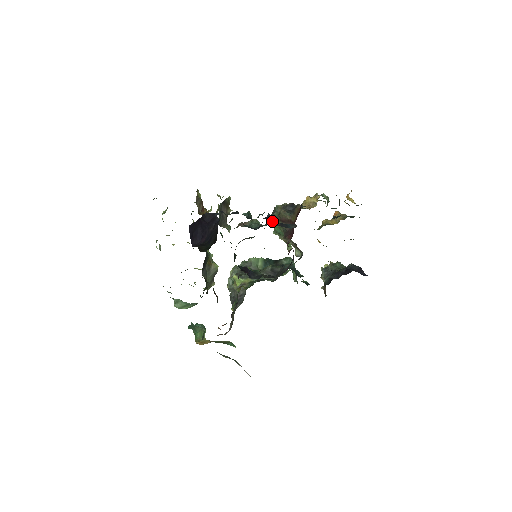
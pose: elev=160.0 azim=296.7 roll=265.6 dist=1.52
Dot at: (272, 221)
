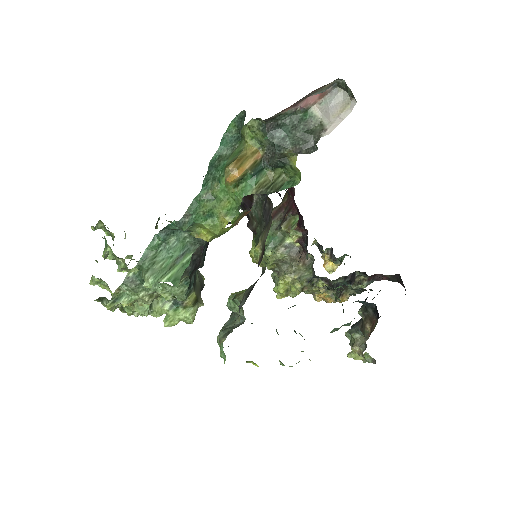
Dot at: occluded
